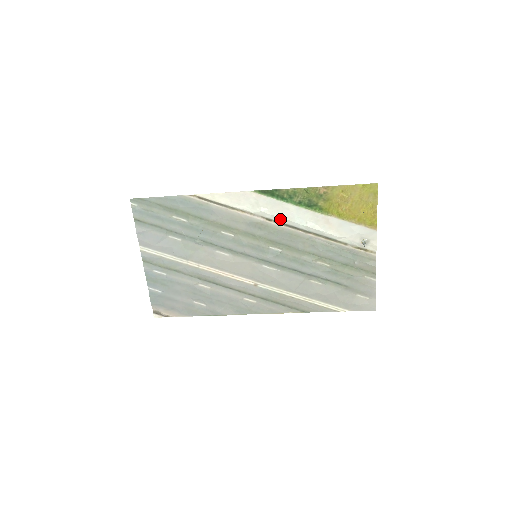
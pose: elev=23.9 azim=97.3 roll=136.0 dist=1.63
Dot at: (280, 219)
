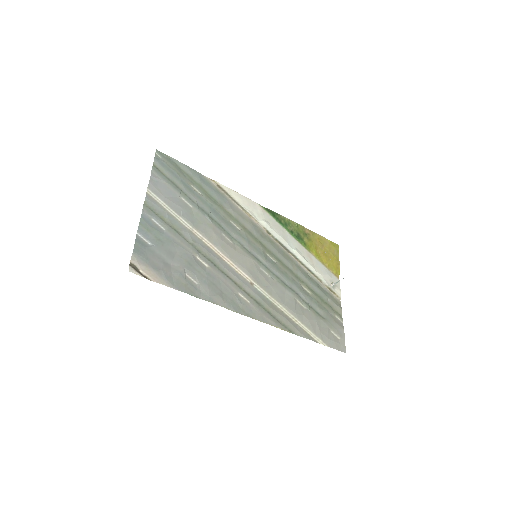
Dot at: (277, 236)
